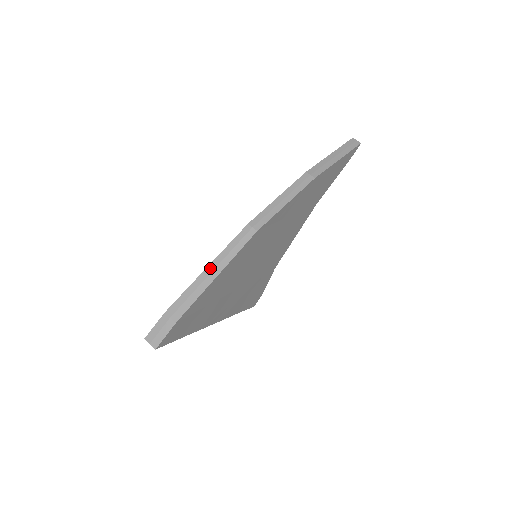
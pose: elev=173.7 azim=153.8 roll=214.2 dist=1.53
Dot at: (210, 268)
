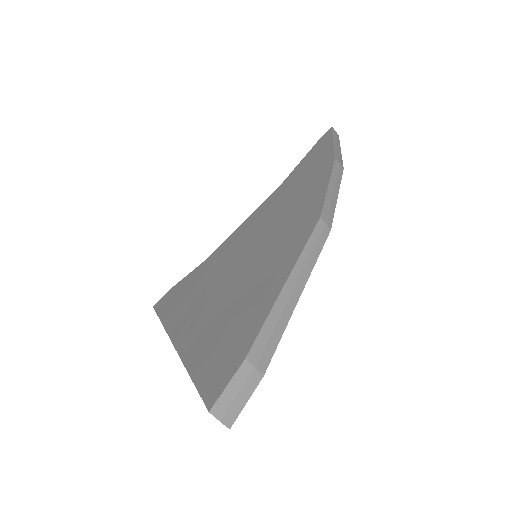
Dot at: (292, 280)
